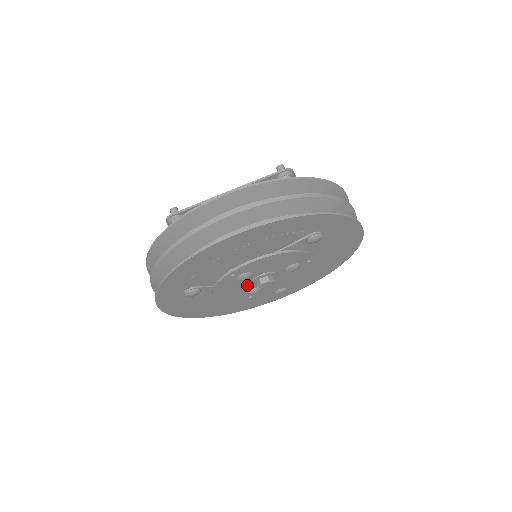
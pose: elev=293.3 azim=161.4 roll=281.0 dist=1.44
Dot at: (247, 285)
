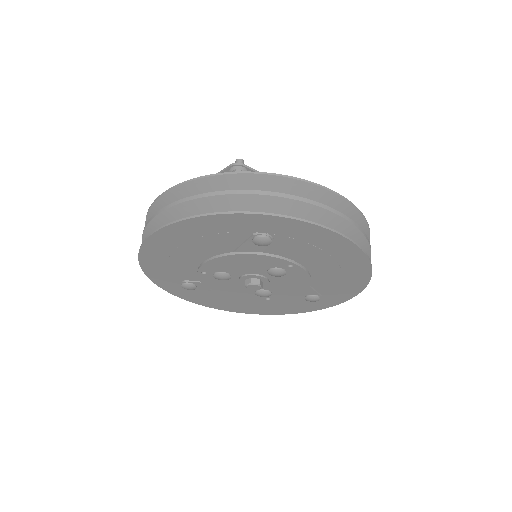
Dot at: (242, 285)
